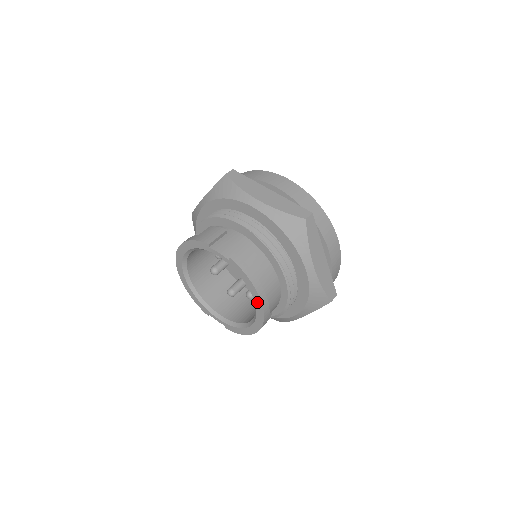
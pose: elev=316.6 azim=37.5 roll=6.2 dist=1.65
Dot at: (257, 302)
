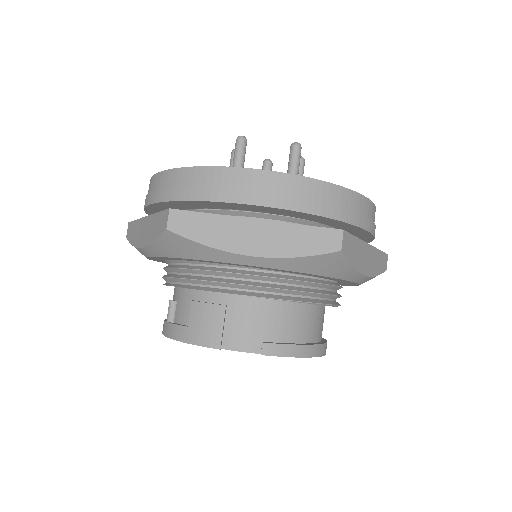
Dot at: occluded
